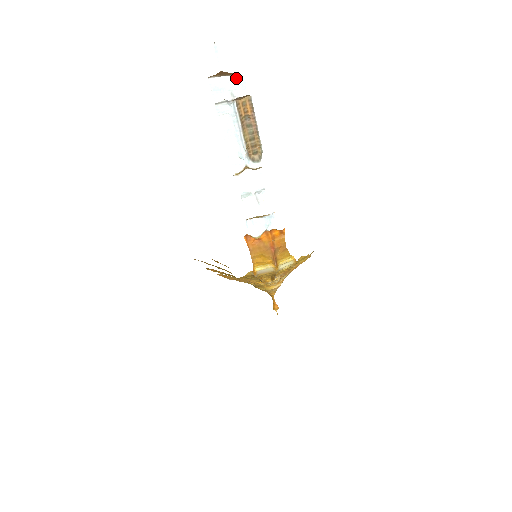
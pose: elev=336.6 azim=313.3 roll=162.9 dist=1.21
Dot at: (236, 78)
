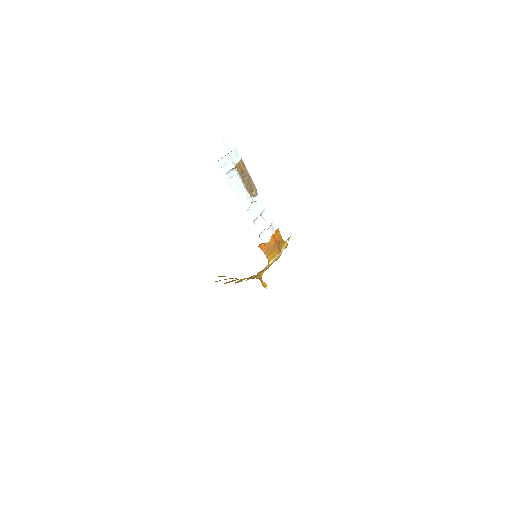
Dot at: (232, 153)
